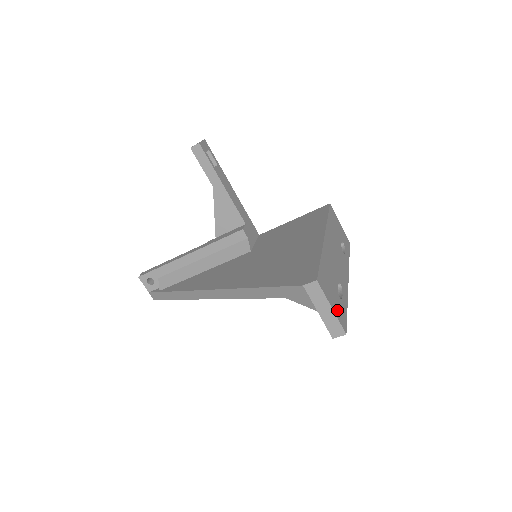
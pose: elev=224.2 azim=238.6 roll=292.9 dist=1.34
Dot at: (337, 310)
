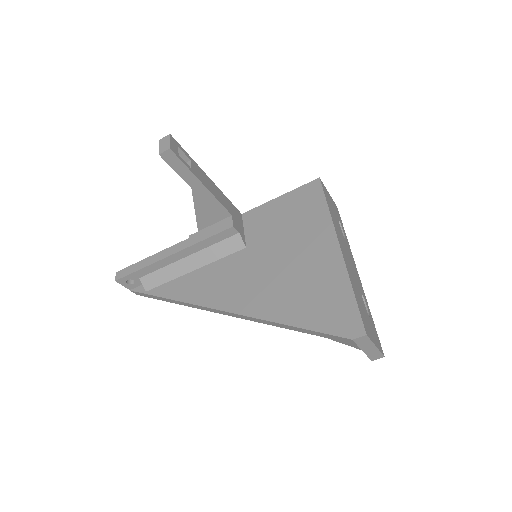
Dot at: (376, 340)
